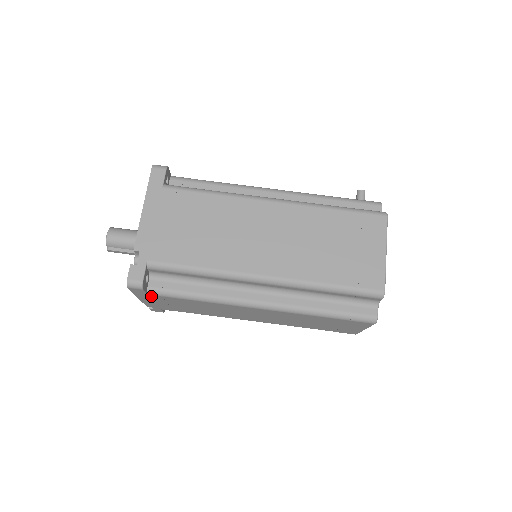
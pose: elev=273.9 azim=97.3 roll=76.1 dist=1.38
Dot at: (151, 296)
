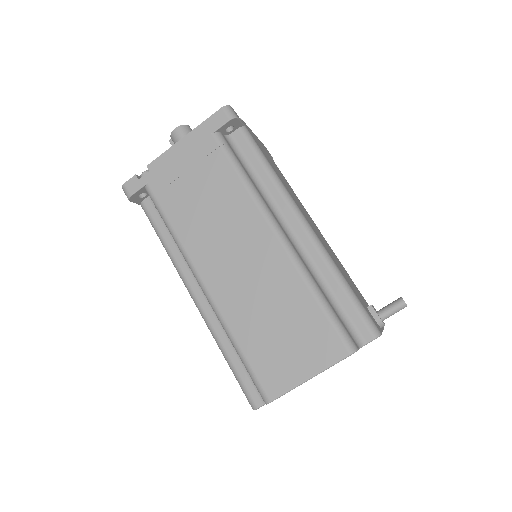
Dot at: occluded
